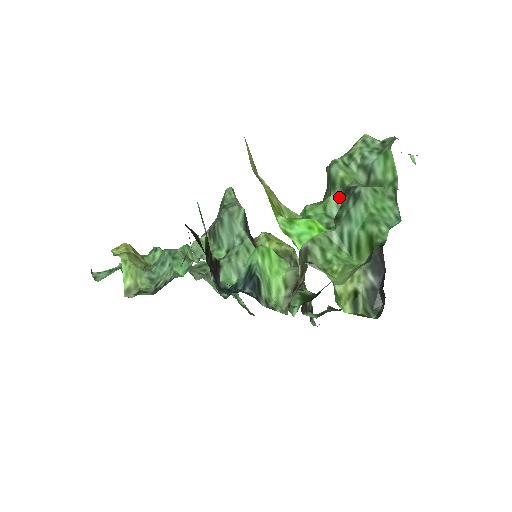
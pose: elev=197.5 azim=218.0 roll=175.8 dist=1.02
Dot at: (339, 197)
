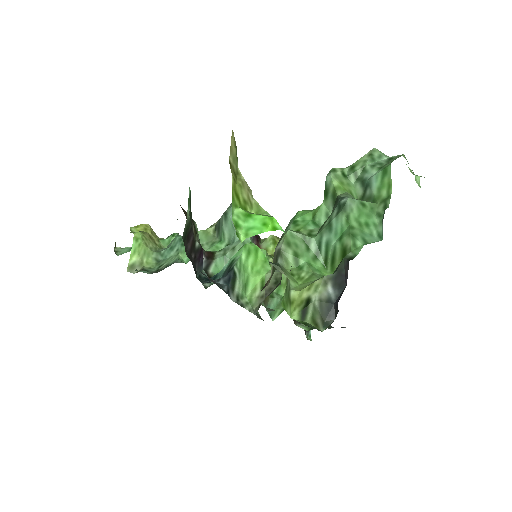
Dot at: (330, 206)
